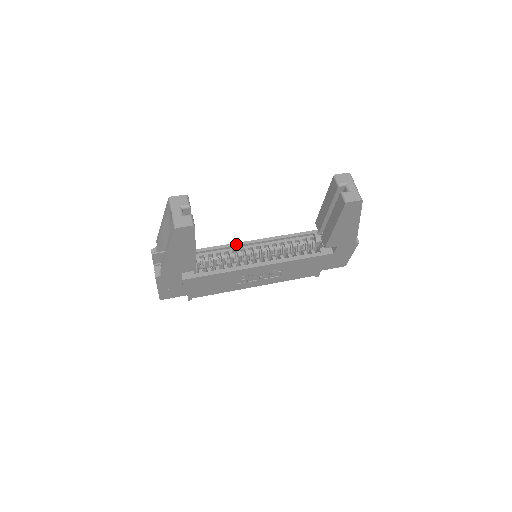
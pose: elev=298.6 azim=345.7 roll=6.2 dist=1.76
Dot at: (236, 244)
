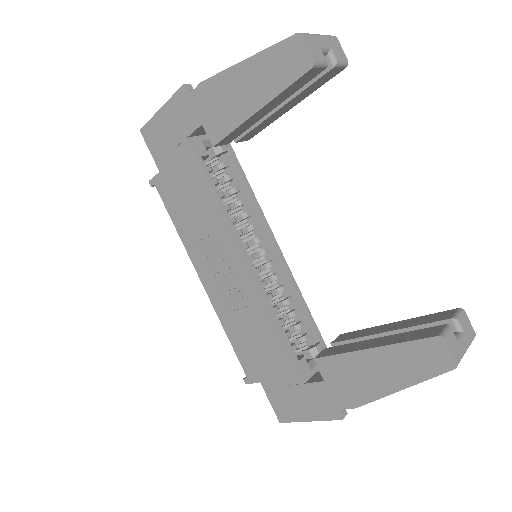
Dot at: (265, 219)
